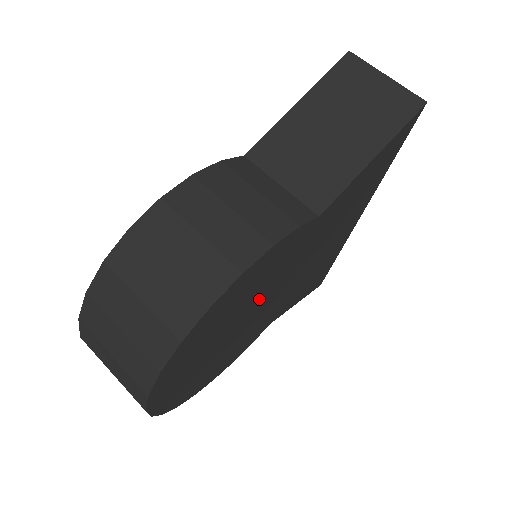
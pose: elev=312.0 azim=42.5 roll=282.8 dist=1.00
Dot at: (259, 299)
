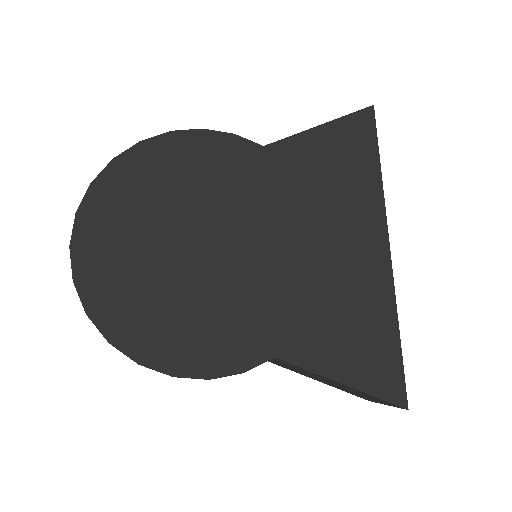
Dot at: (214, 219)
